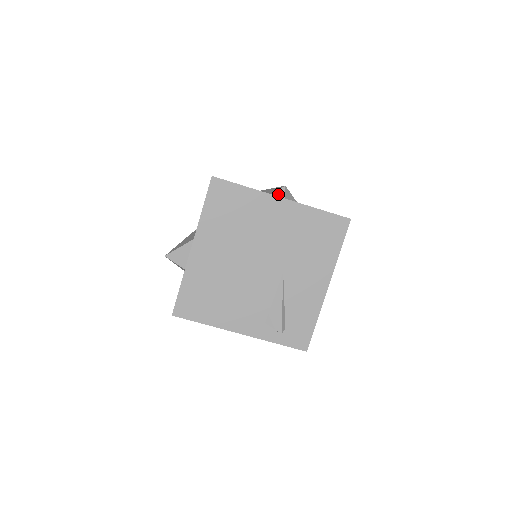
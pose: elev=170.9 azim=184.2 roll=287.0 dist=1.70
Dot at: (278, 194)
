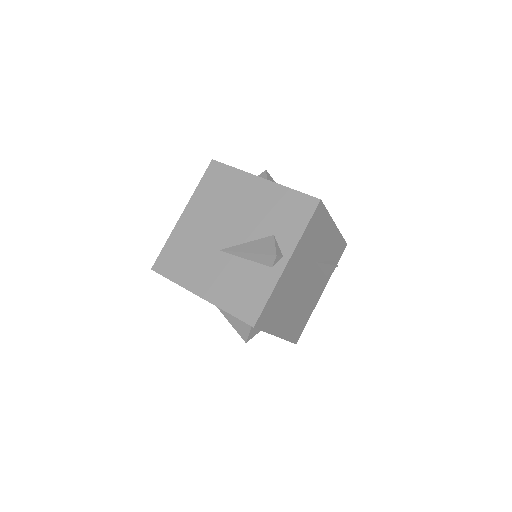
Dot at: (277, 262)
